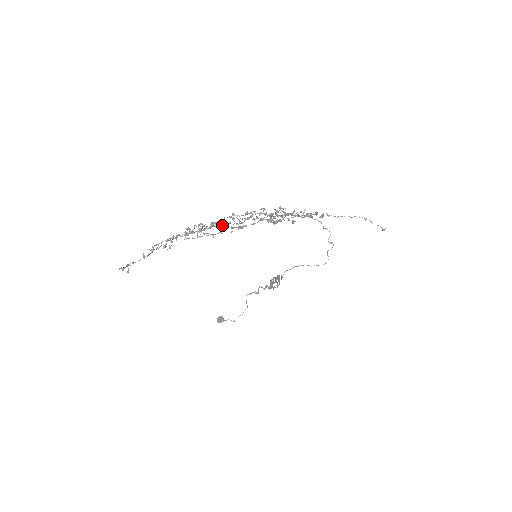
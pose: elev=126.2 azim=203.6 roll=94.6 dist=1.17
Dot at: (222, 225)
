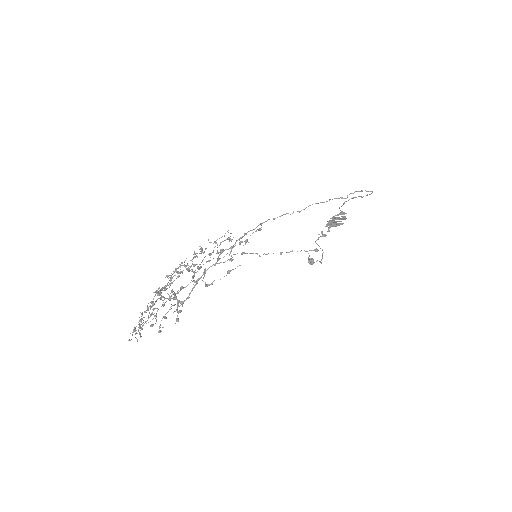
Dot at: occluded
